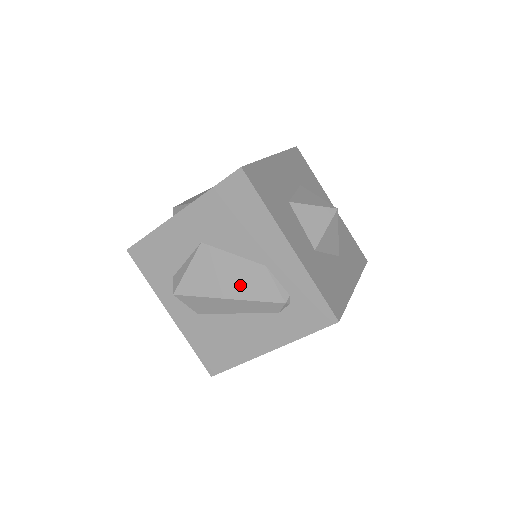
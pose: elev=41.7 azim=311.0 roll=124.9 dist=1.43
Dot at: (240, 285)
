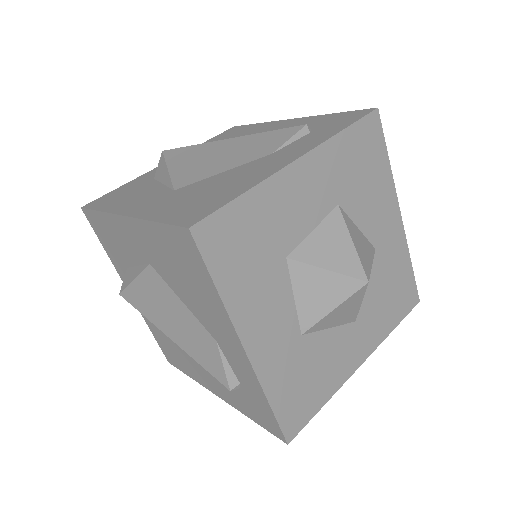
Dot at: (186, 337)
